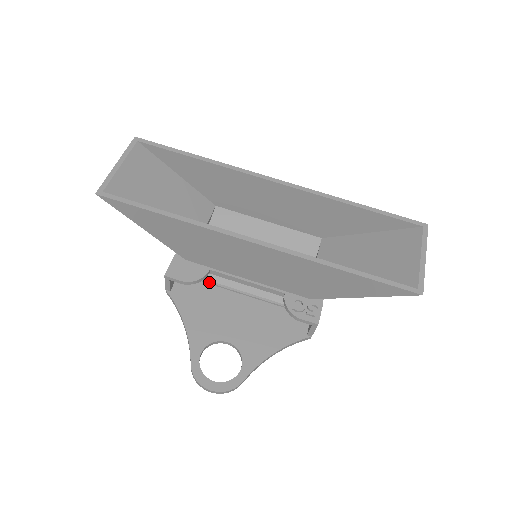
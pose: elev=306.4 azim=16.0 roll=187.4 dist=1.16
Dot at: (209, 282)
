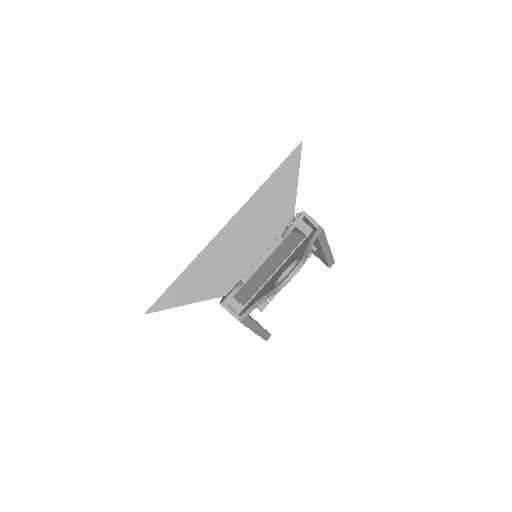
Dot at: (255, 293)
